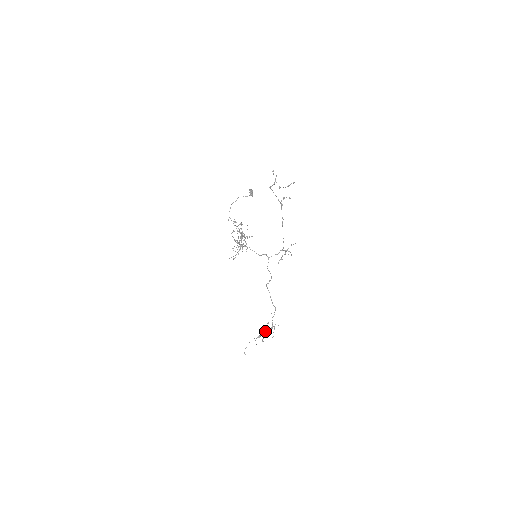
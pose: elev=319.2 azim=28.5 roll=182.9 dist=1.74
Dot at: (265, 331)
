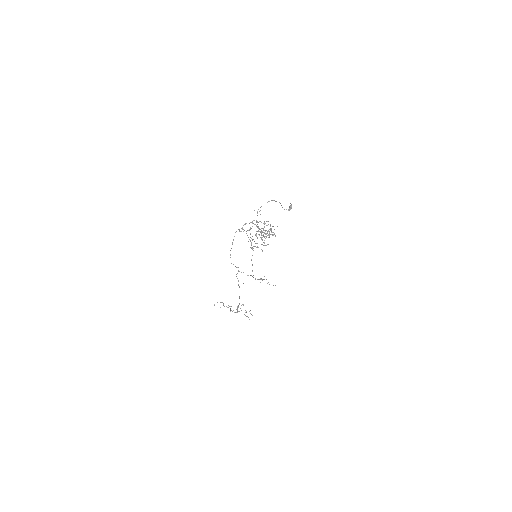
Dot at: occluded
